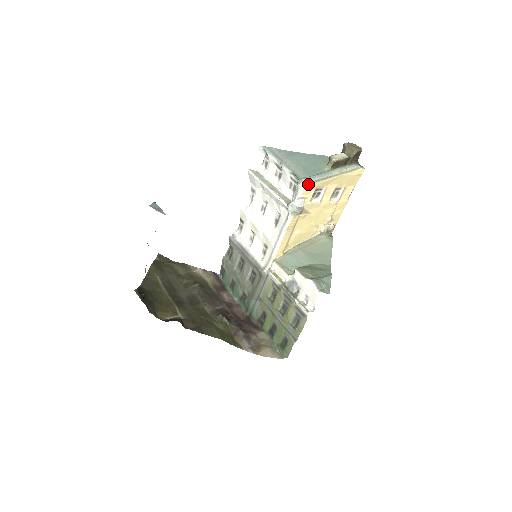
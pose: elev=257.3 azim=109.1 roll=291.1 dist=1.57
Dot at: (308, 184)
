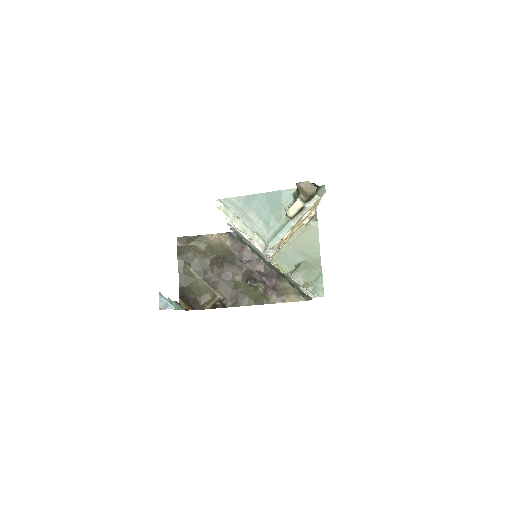
Dot at: (274, 245)
